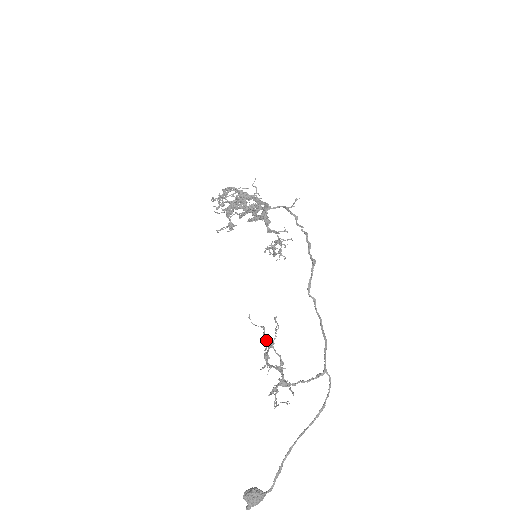
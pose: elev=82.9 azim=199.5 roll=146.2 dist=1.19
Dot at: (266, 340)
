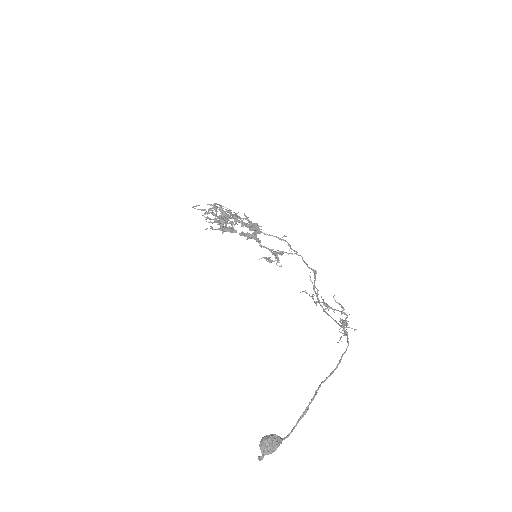
Dot at: occluded
